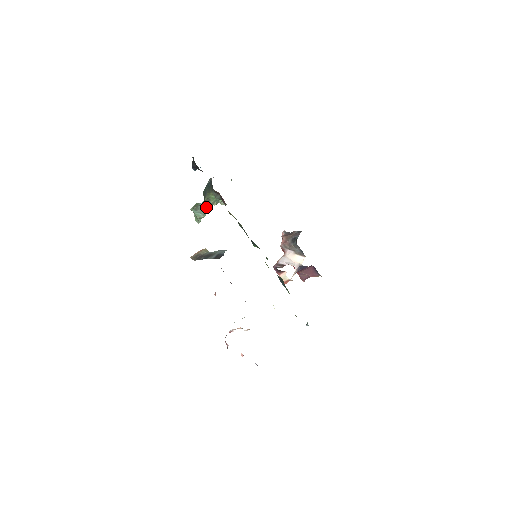
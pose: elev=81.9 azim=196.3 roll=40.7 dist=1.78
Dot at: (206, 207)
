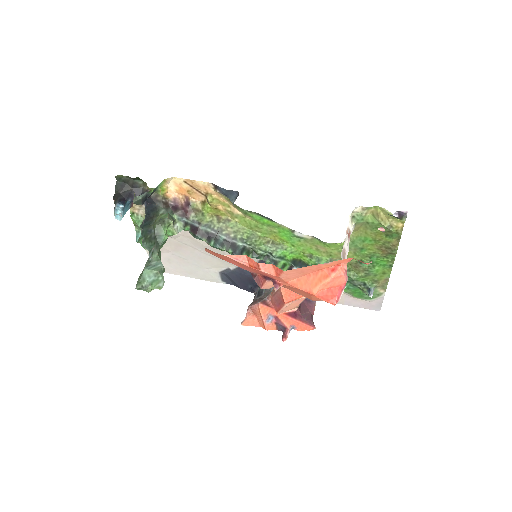
Dot at: (158, 256)
